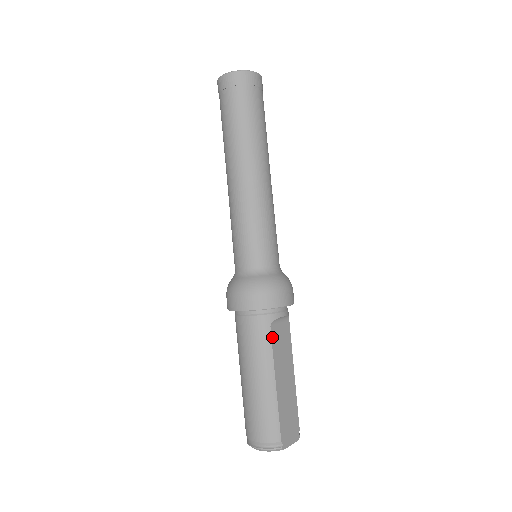
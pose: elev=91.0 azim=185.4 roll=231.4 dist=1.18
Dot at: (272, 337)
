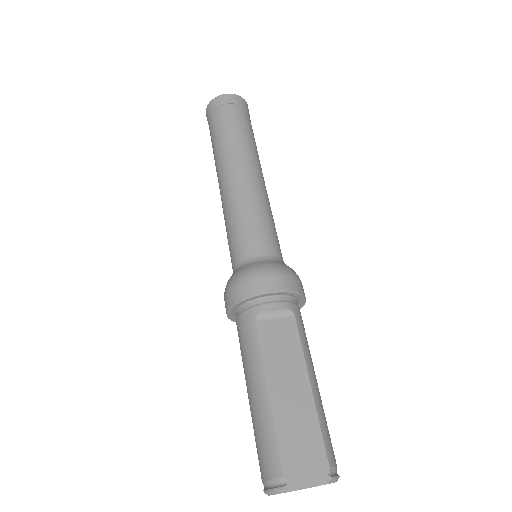
Dot at: (259, 334)
